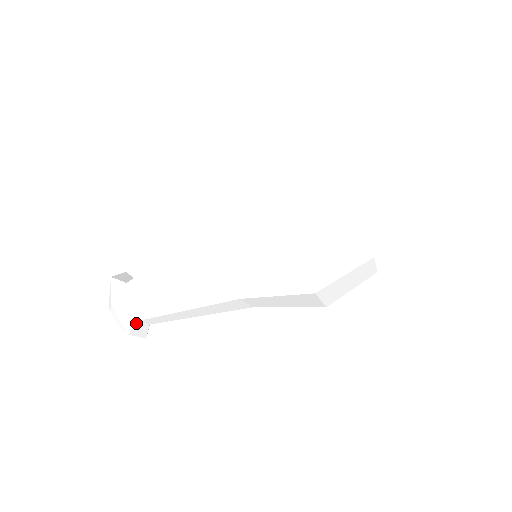
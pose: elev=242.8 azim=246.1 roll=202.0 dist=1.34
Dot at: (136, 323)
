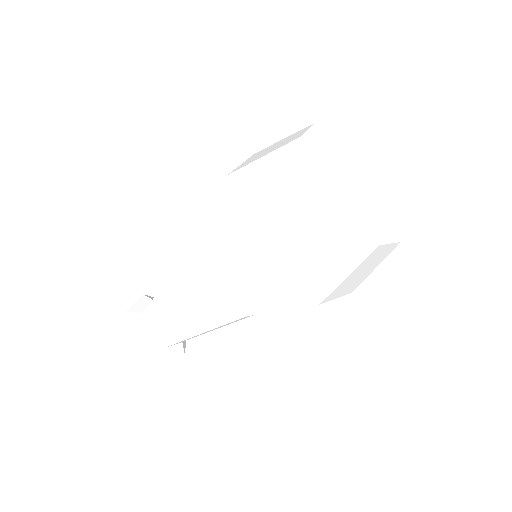
Dot at: (182, 344)
